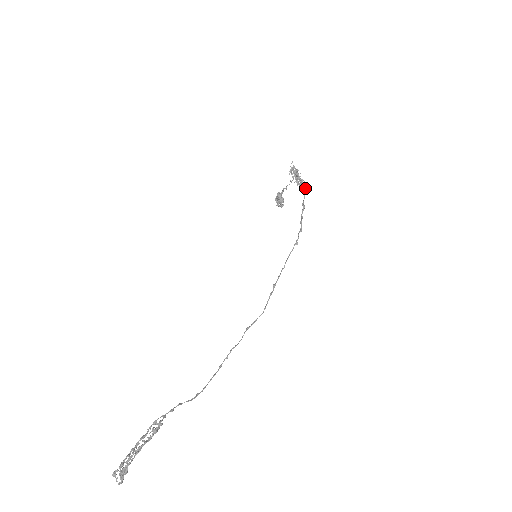
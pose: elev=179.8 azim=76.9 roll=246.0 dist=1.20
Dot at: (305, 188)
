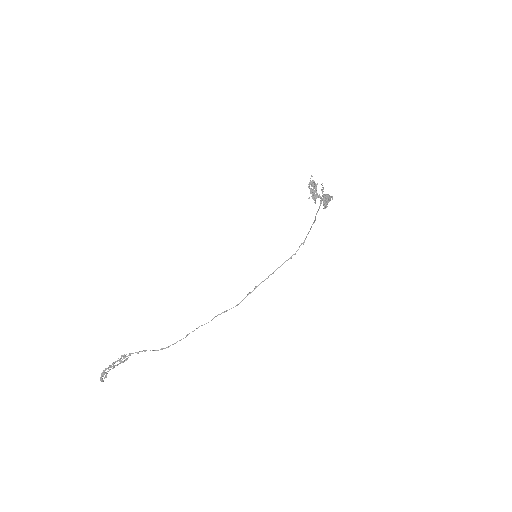
Dot at: (321, 203)
